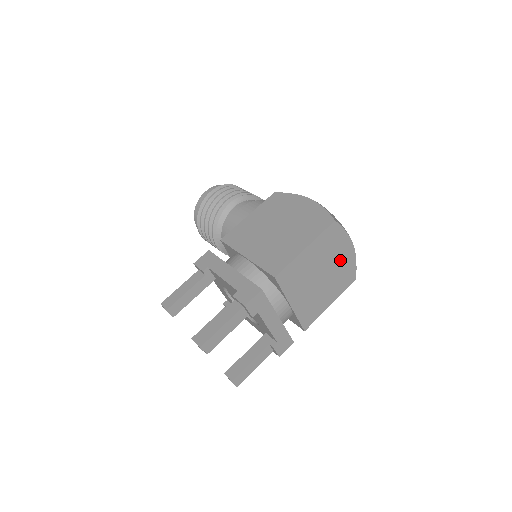
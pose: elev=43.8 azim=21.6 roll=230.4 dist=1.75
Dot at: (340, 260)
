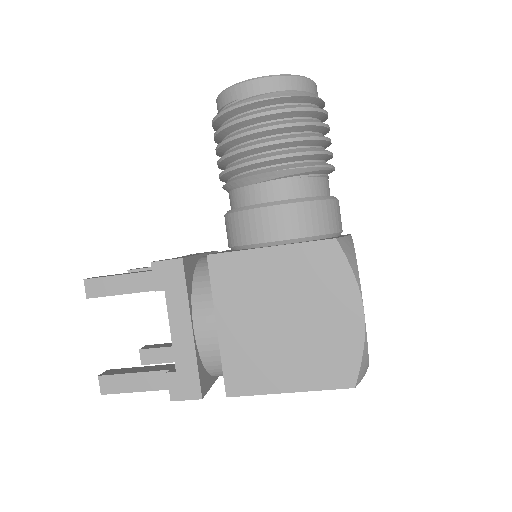
Dot at: occluded
